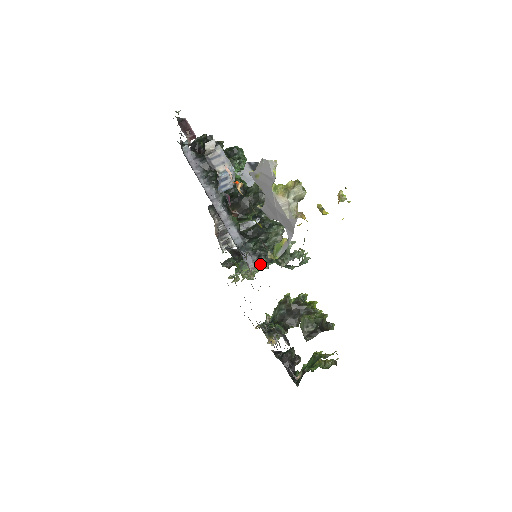
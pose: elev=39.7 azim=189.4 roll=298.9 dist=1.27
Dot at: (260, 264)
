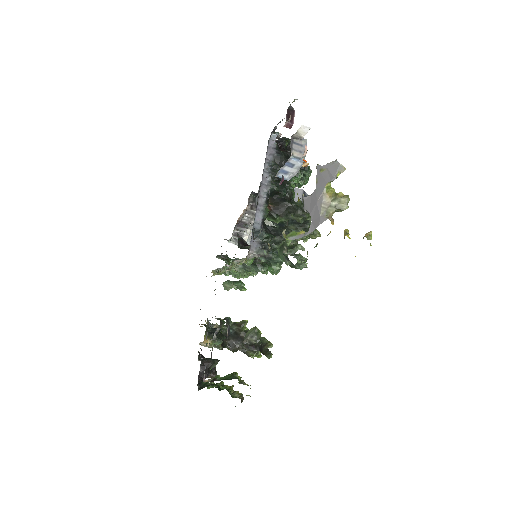
Dot at: (259, 255)
